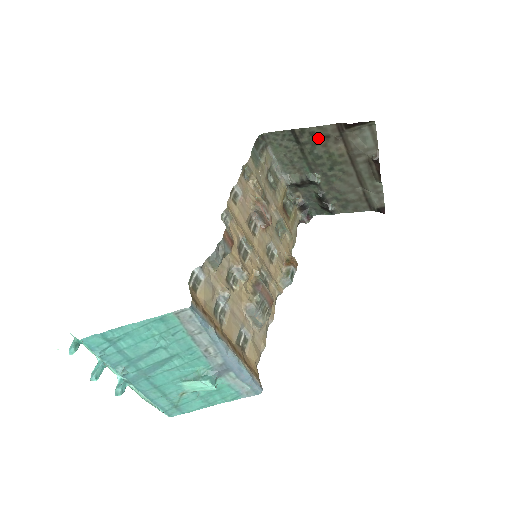
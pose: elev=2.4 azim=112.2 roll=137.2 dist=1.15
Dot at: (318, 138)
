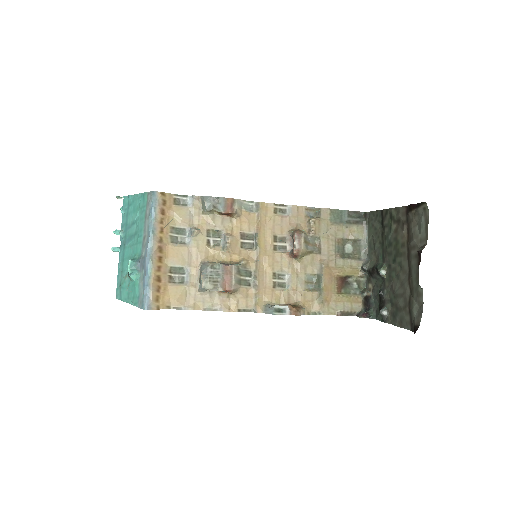
Dot at: (394, 221)
